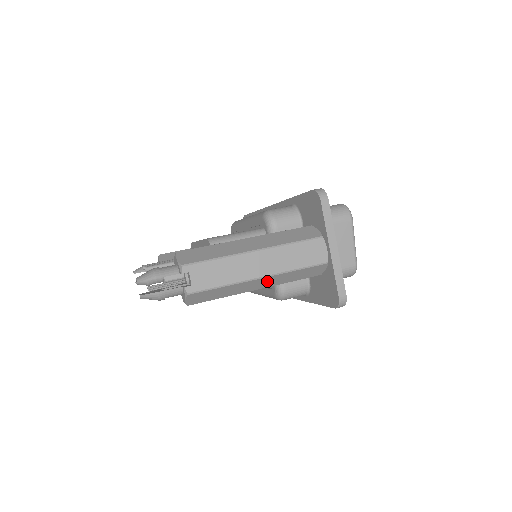
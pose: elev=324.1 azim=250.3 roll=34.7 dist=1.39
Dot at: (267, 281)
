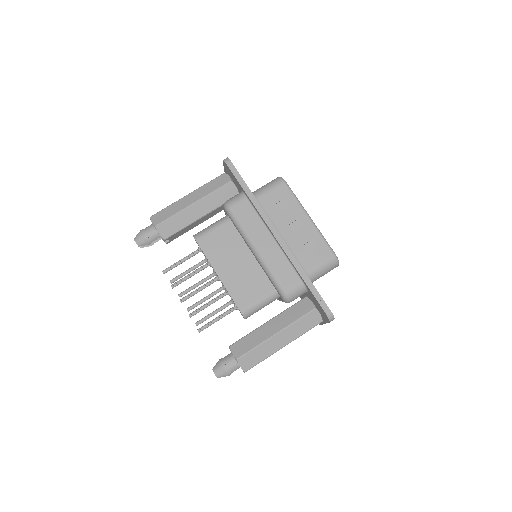
Dot at: occluded
